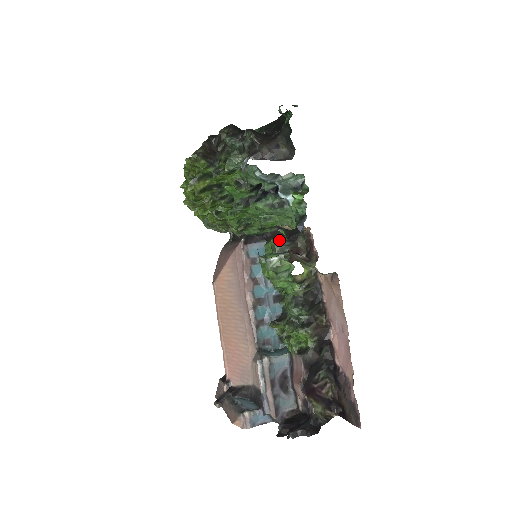
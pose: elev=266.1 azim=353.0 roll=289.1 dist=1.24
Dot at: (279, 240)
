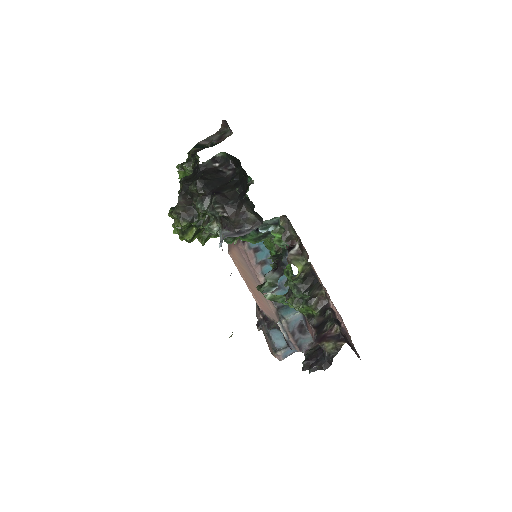
Dot at: (273, 238)
